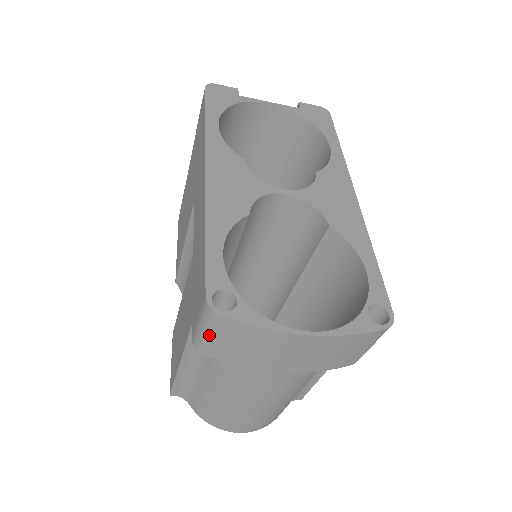
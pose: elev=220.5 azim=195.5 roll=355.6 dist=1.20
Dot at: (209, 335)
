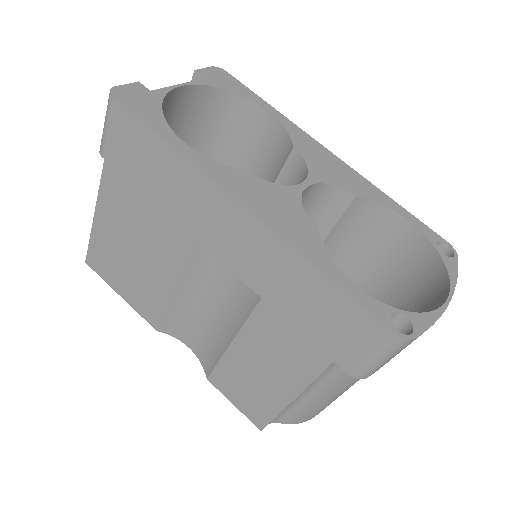
Dot at: (388, 360)
